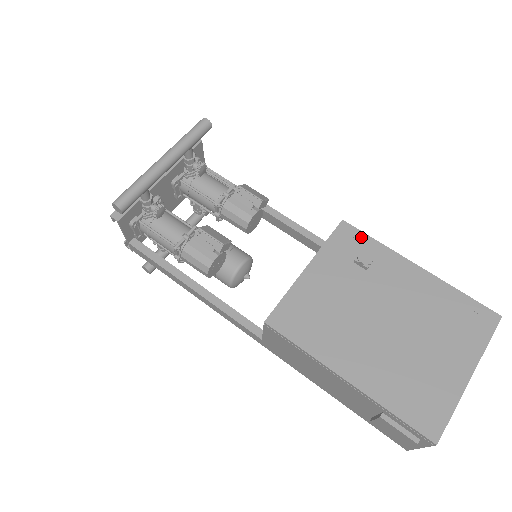
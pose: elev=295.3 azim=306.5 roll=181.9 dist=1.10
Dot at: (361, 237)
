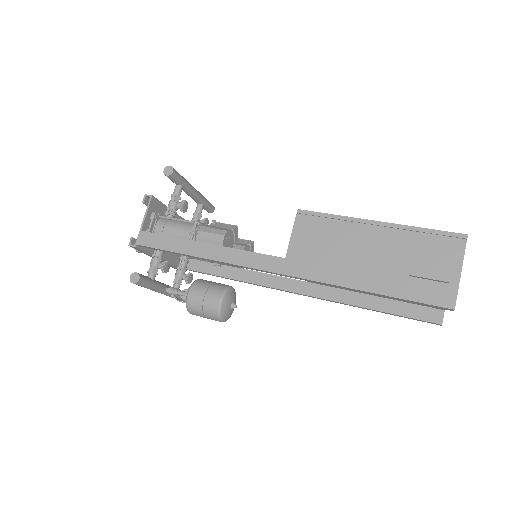
Dot at: occluded
